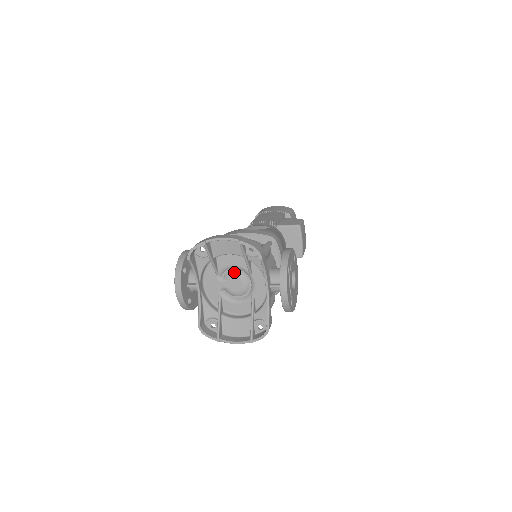
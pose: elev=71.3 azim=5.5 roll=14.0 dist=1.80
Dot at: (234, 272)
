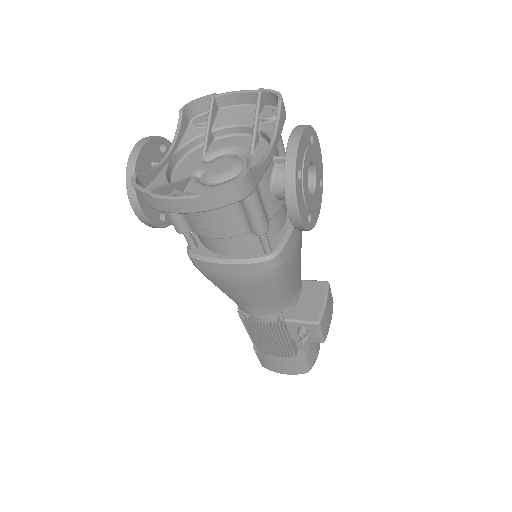
Dot at: (228, 155)
